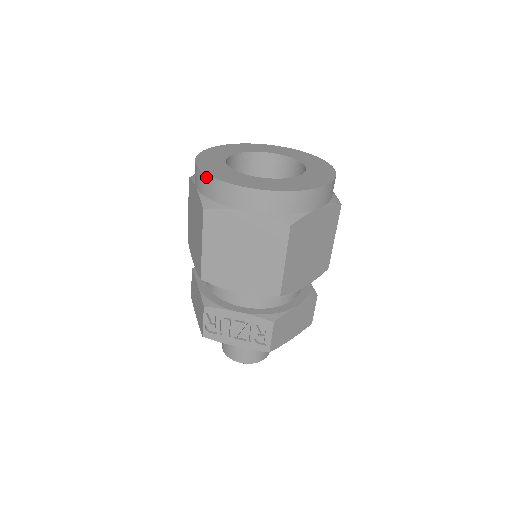
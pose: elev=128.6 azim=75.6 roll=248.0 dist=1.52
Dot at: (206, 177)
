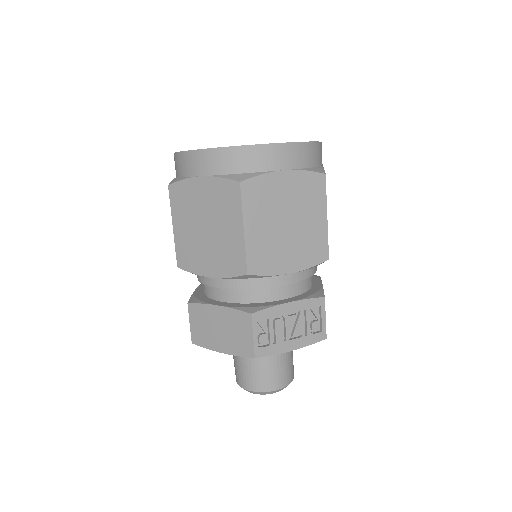
Dot at: (226, 151)
